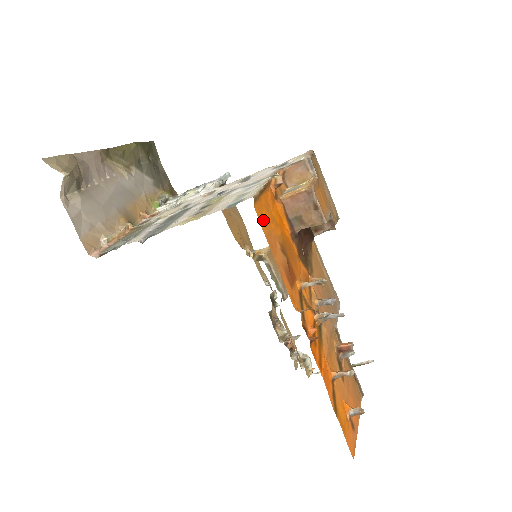
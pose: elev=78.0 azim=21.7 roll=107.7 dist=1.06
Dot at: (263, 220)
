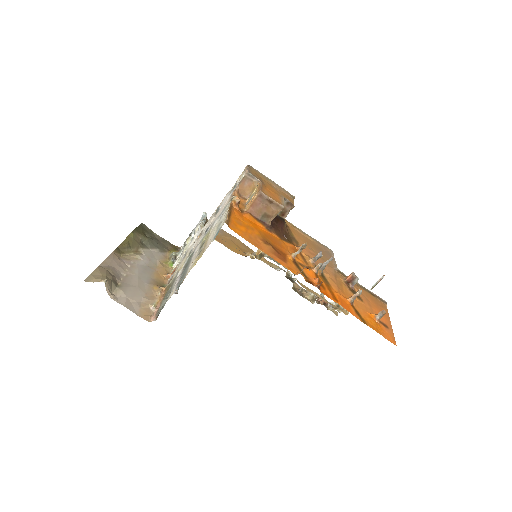
Dot at: (241, 232)
